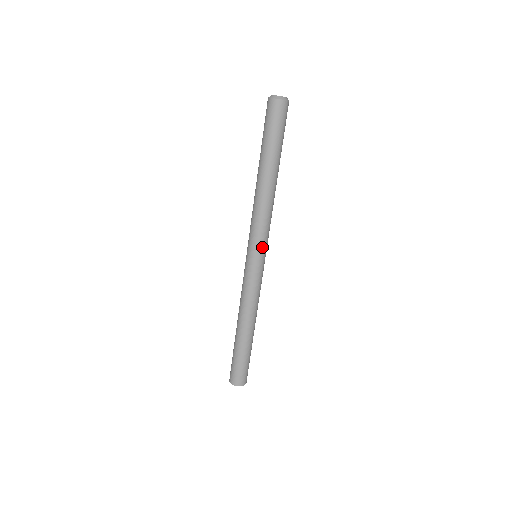
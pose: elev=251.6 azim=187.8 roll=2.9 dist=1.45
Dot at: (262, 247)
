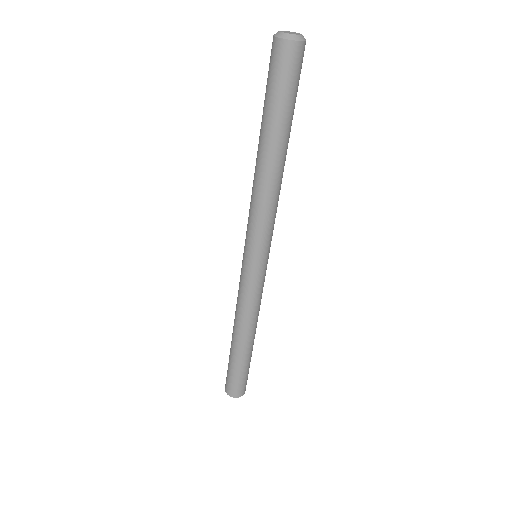
Dot at: (266, 248)
